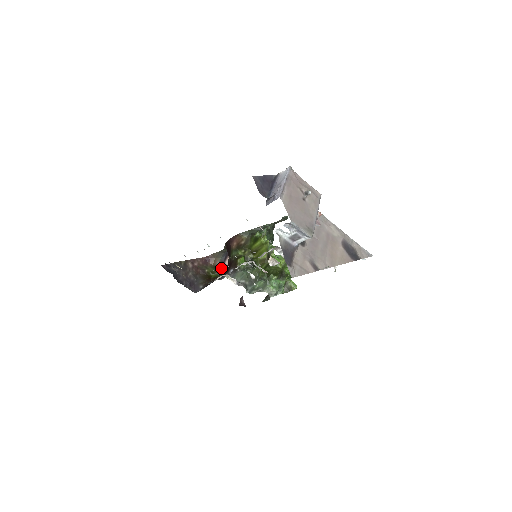
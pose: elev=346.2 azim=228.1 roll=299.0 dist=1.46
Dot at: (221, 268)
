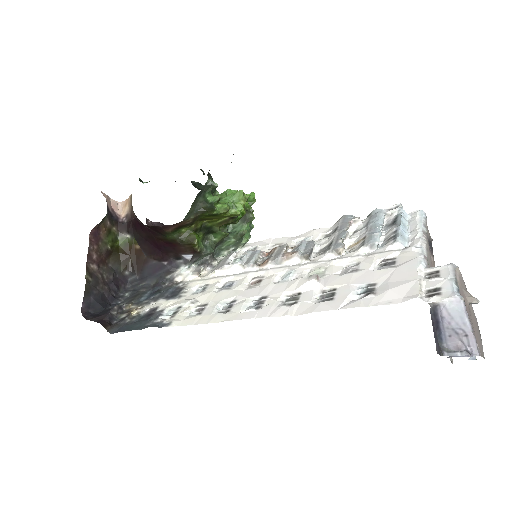
Dot at: (114, 223)
